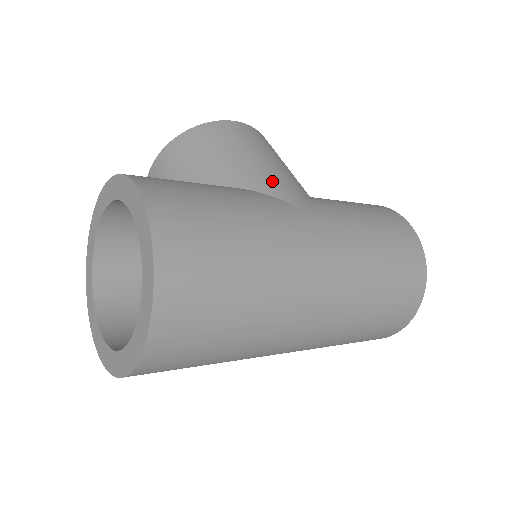
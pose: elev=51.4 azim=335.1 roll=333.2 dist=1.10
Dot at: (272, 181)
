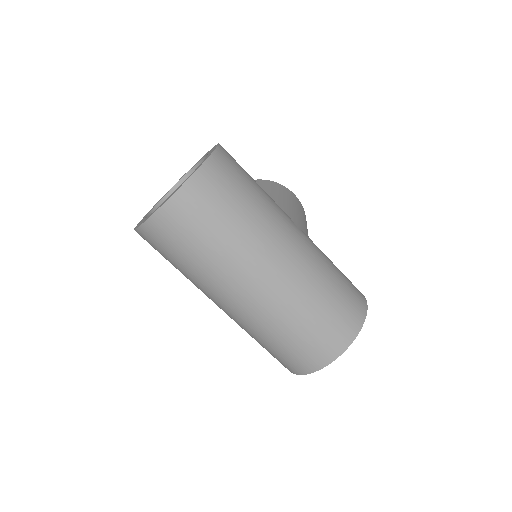
Dot at: (291, 211)
